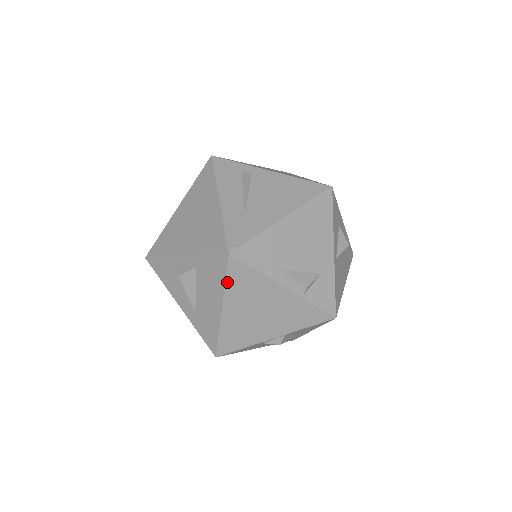
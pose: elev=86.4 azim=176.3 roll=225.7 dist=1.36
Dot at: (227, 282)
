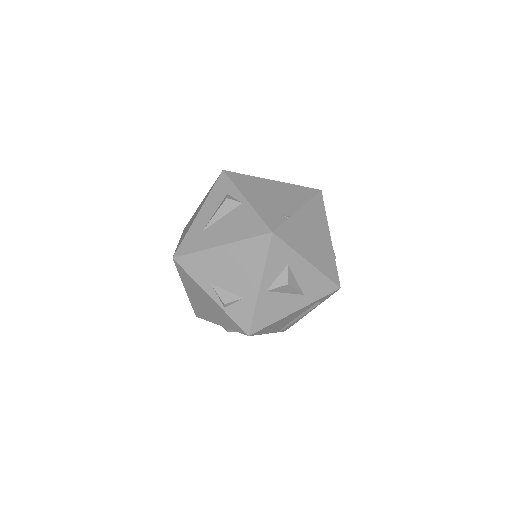
Dot at: (180, 275)
